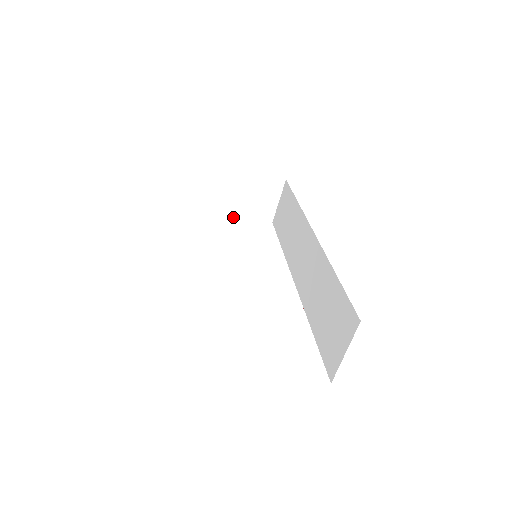
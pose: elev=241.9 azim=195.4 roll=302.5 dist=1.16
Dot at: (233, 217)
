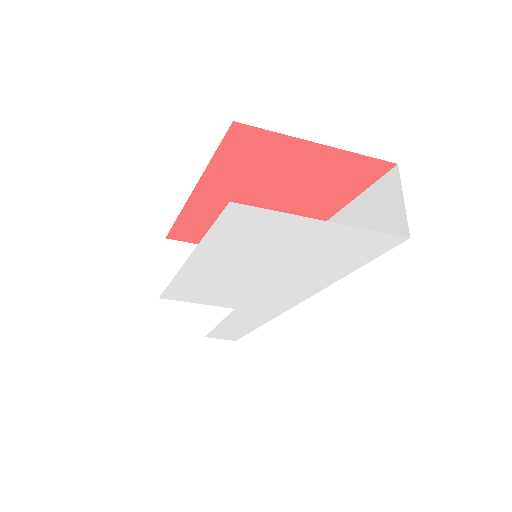
Dot at: occluded
